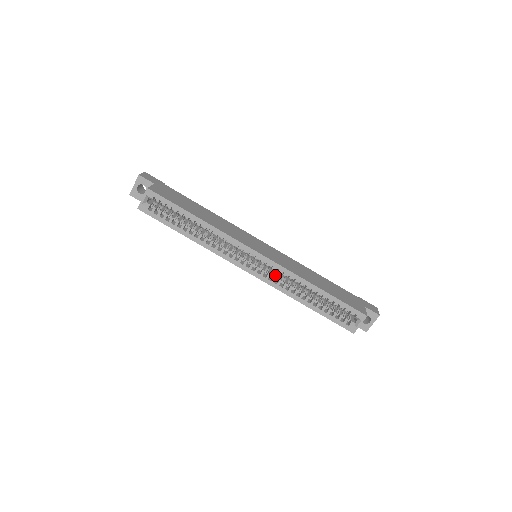
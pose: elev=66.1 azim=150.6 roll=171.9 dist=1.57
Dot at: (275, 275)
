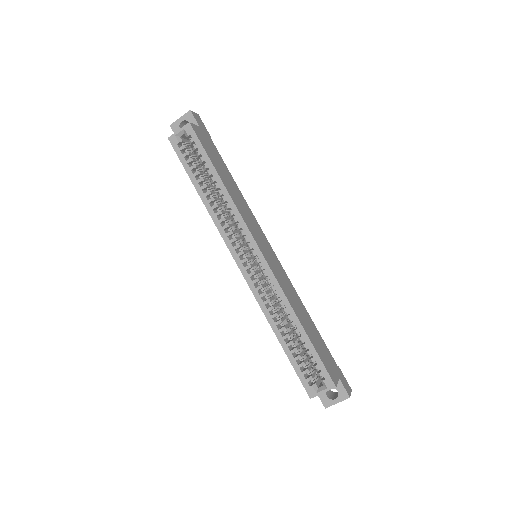
Dot at: (263, 285)
